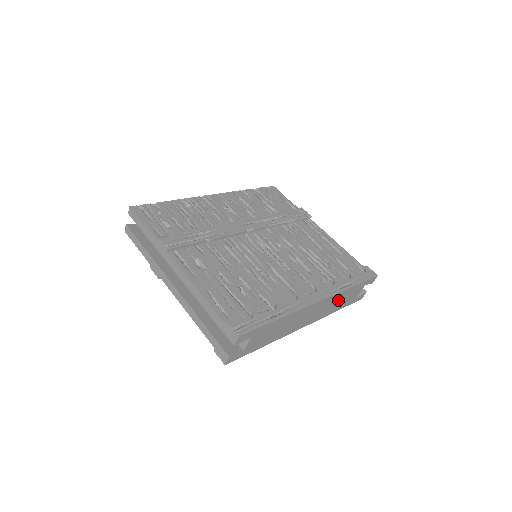
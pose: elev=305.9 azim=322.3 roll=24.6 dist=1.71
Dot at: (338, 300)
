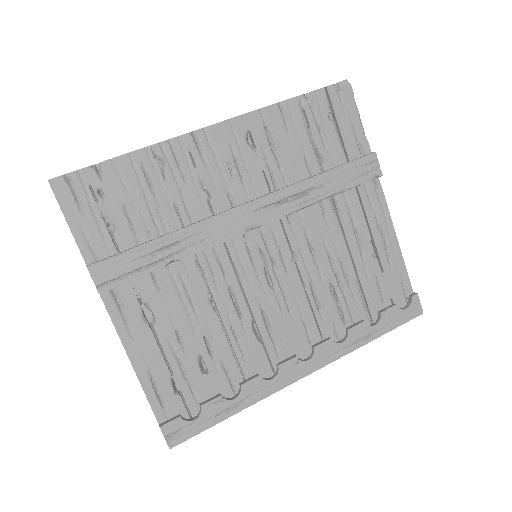
Dot at: occluded
